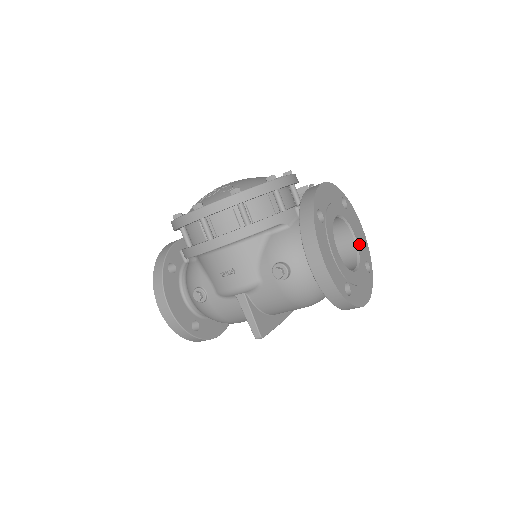
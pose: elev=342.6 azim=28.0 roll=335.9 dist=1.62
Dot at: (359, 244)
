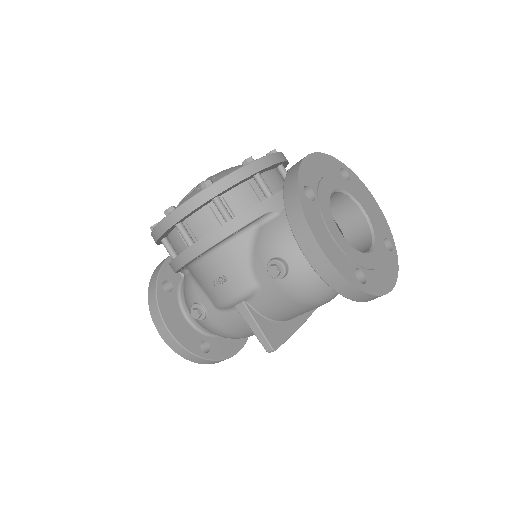
Dot at: (372, 219)
